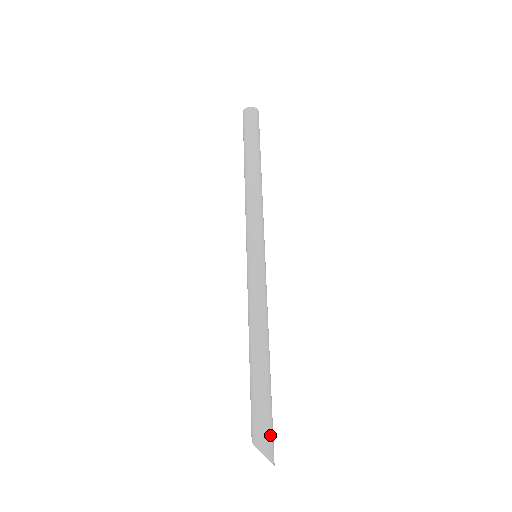
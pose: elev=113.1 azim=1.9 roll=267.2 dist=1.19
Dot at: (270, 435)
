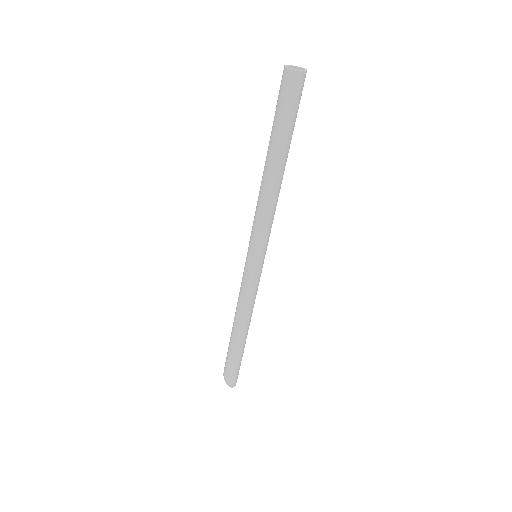
Dot at: (231, 375)
